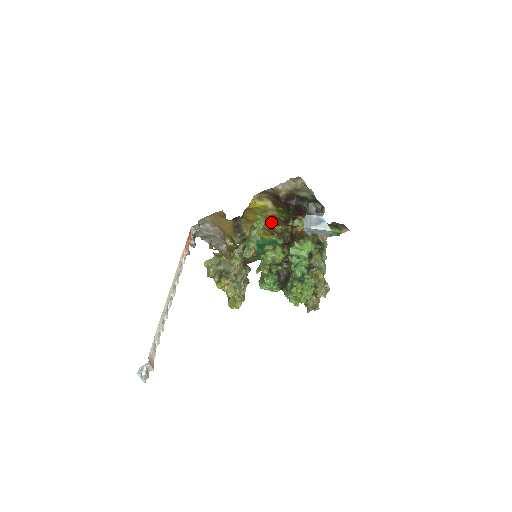
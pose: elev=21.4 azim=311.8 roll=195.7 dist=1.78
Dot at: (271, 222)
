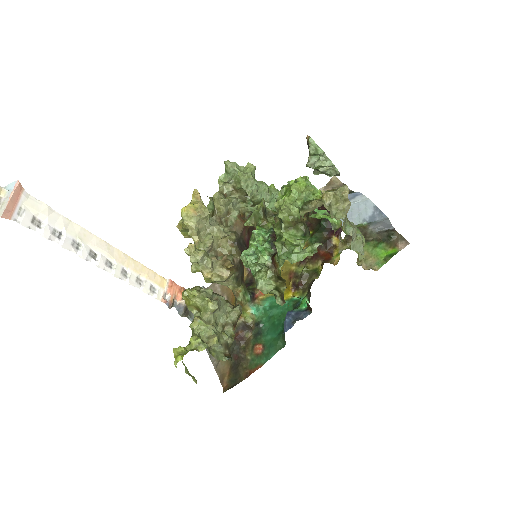
Dot at: (296, 263)
